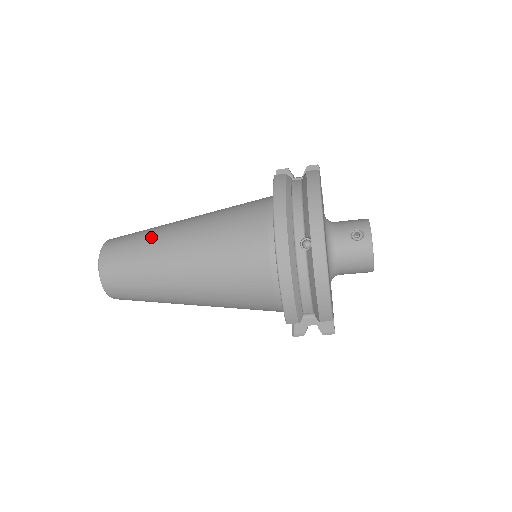
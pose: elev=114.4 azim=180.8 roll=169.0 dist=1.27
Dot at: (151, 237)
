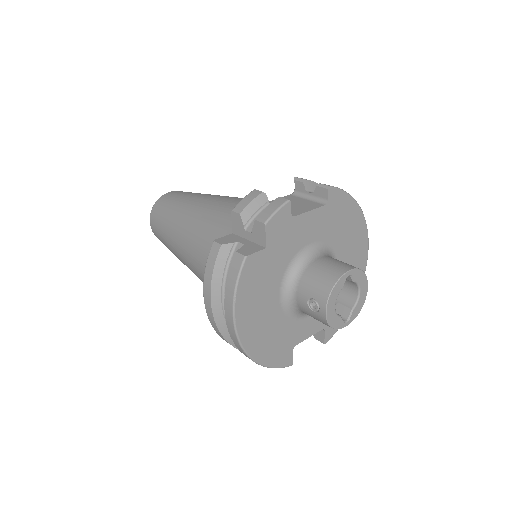
Dot at: (168, 228)
